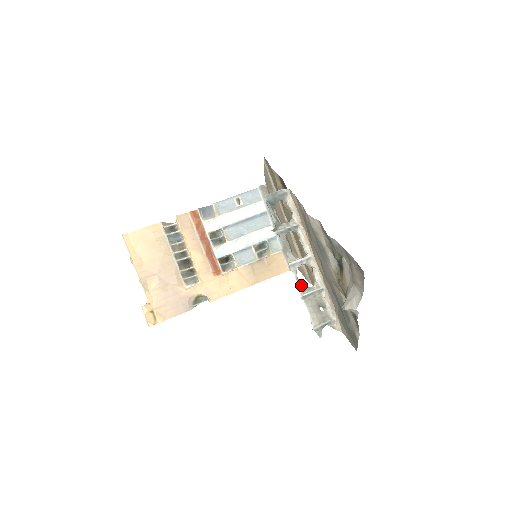
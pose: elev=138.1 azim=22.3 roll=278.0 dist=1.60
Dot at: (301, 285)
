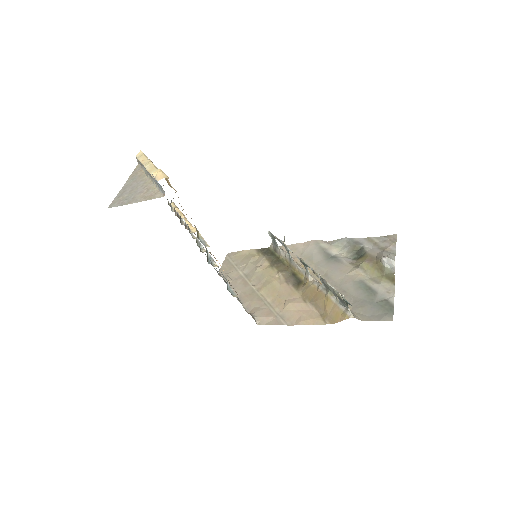
Dot at: occluded
